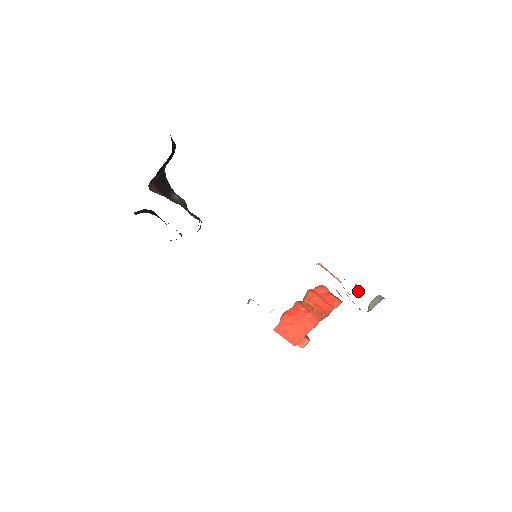
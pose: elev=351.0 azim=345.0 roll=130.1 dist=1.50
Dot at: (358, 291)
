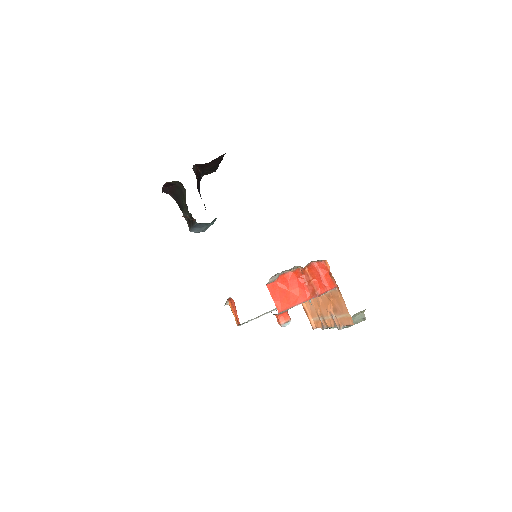
Dot at: (334, 327)
